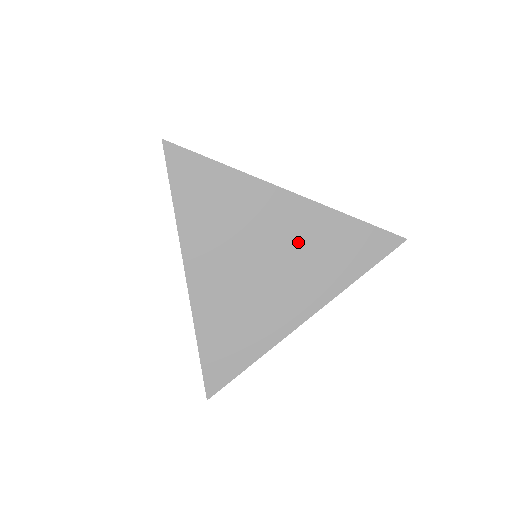
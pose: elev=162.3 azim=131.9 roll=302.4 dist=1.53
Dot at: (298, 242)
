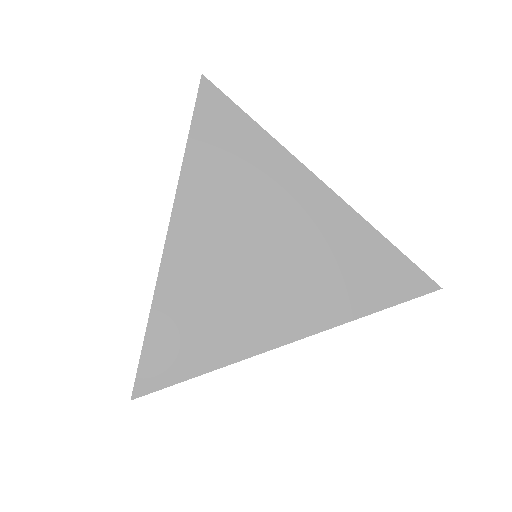
Dot at: (313, 243)
